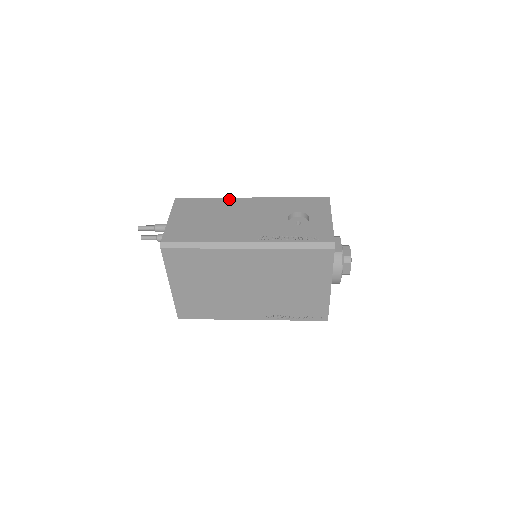
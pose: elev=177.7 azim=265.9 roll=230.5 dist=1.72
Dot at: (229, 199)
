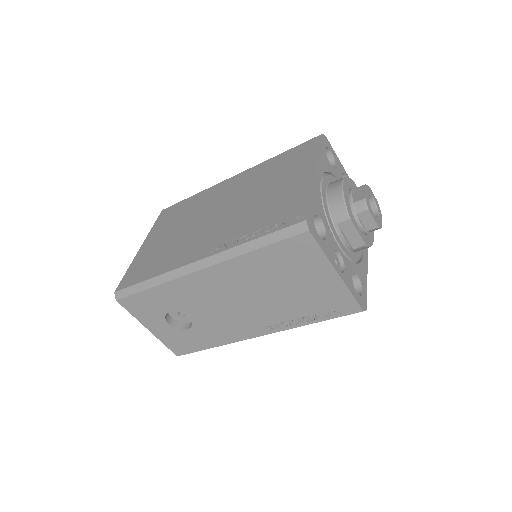
Dot at: occluded
